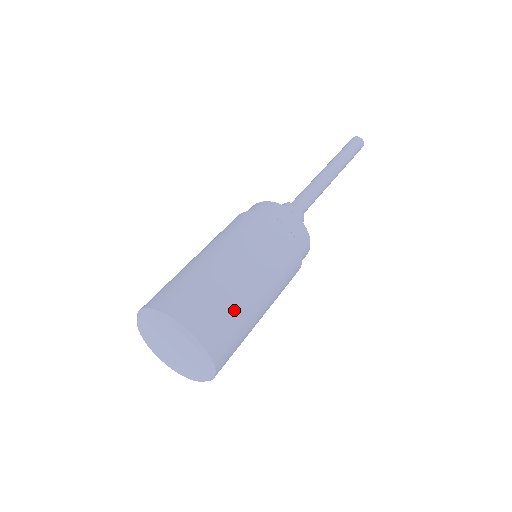
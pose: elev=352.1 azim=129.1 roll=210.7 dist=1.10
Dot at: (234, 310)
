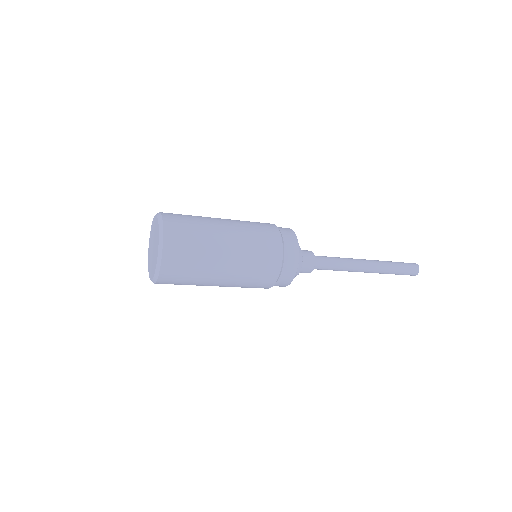
Dot at: (198, 220)
